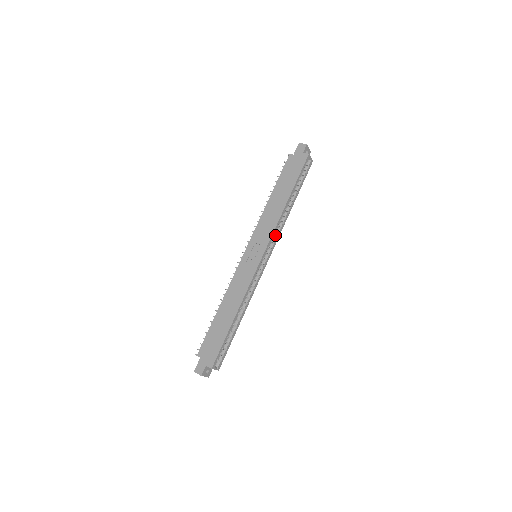
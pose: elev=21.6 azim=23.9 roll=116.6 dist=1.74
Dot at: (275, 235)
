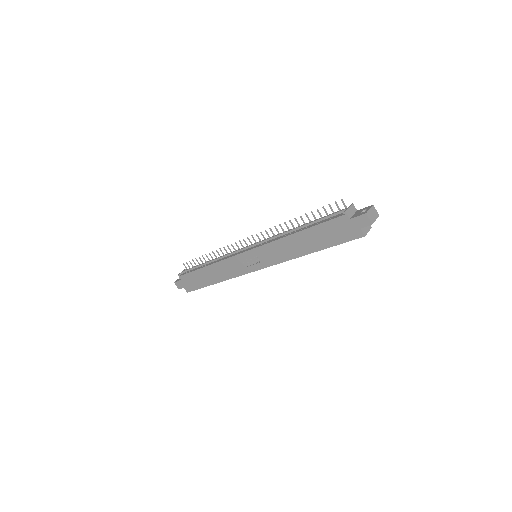
Dot at: occluded
